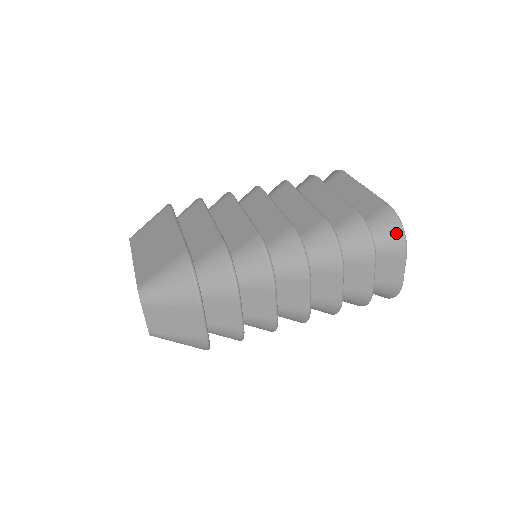
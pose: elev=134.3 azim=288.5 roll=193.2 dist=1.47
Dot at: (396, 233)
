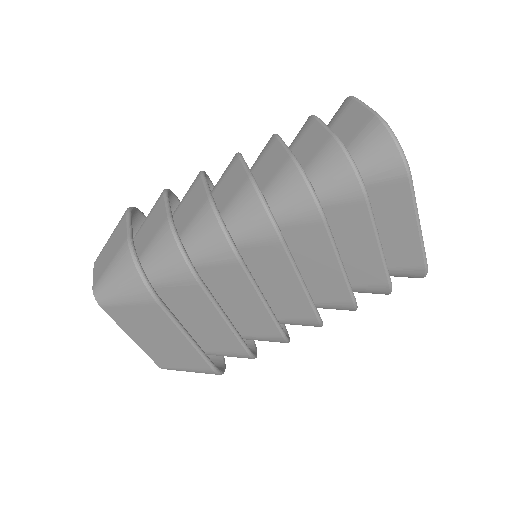
Dot at: occluded
